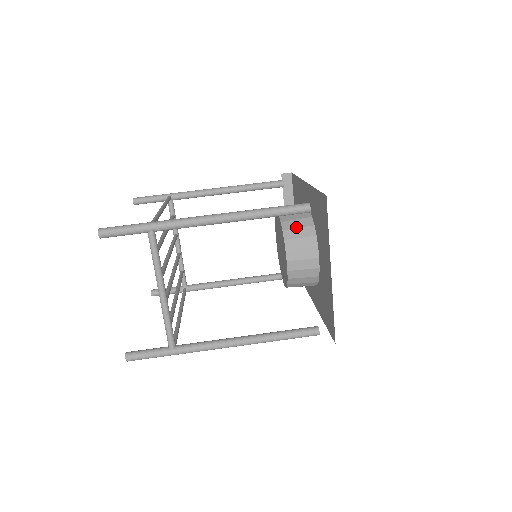
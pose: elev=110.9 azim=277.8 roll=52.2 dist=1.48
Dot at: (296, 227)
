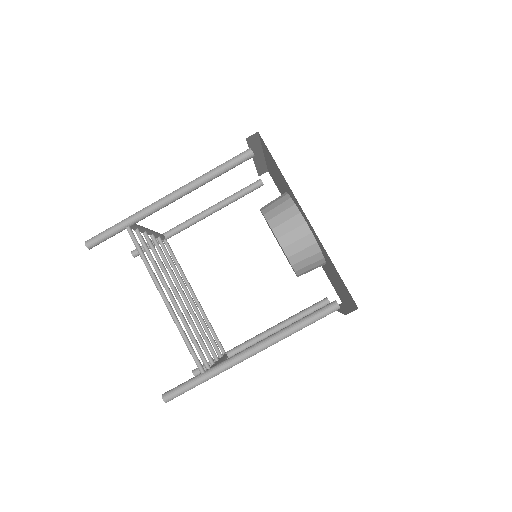
Dot at: (304, 259)
